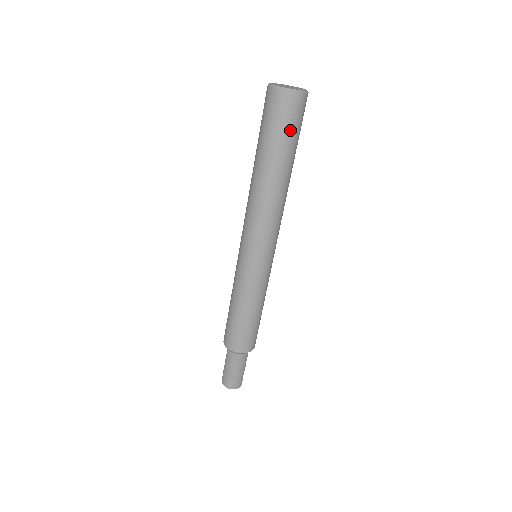
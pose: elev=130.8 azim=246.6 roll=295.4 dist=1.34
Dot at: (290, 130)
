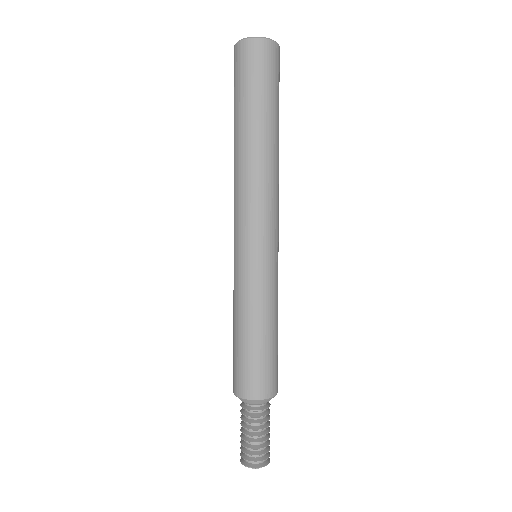
Dot at: (273, 83)
